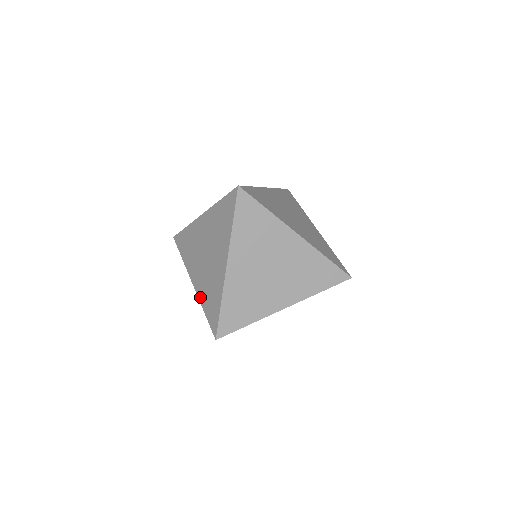
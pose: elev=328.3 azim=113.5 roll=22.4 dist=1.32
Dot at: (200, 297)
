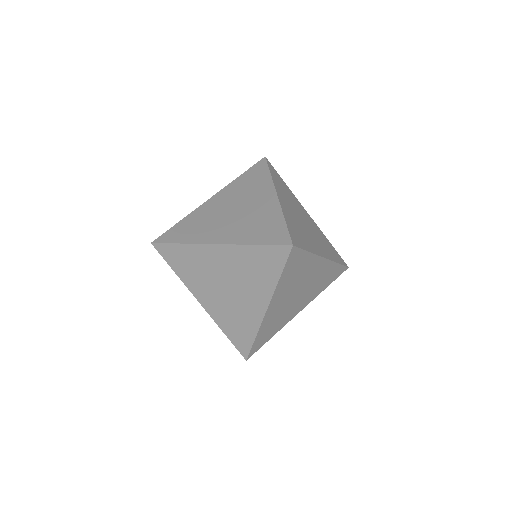
Dot at: (239, 241)
